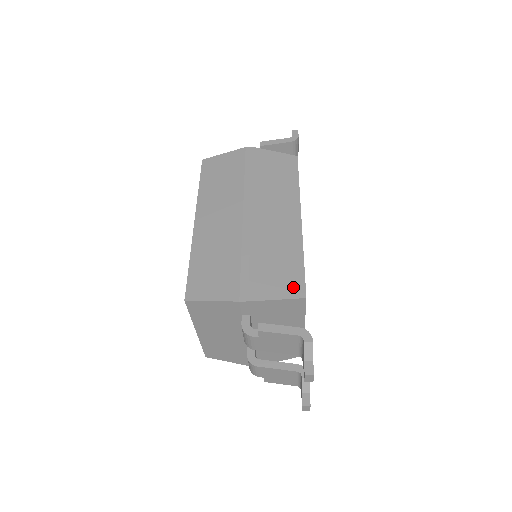
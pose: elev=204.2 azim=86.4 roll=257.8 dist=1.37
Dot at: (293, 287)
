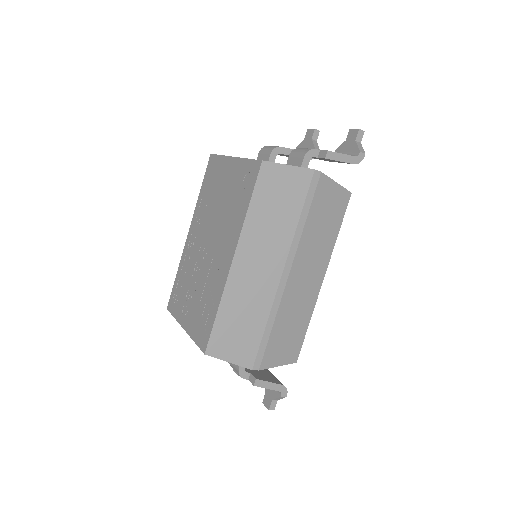
Dot at: (292, 354)
